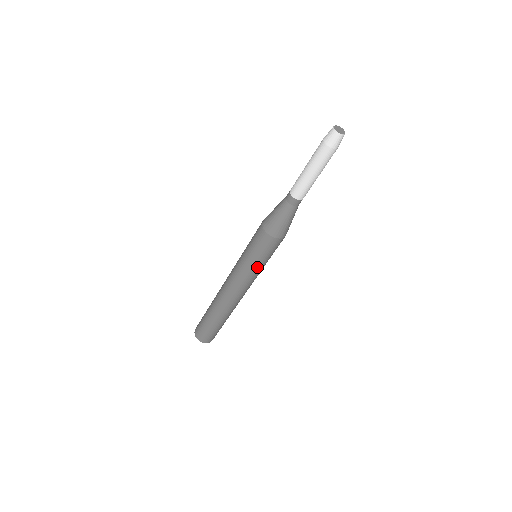
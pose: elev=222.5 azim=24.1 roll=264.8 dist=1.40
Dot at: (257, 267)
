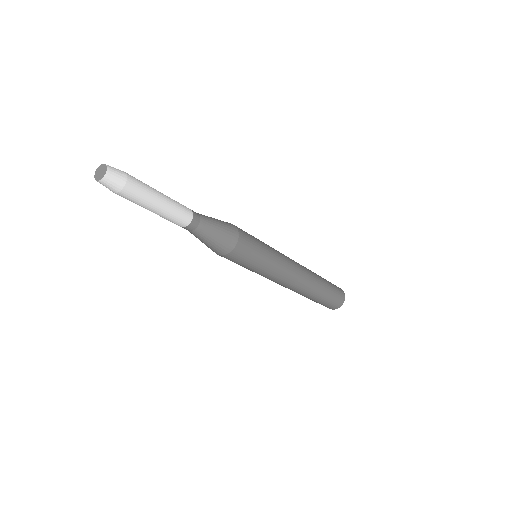
Dot at: (269, 260)
